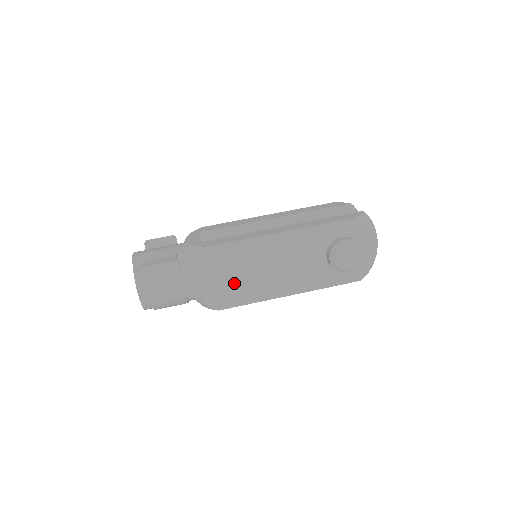
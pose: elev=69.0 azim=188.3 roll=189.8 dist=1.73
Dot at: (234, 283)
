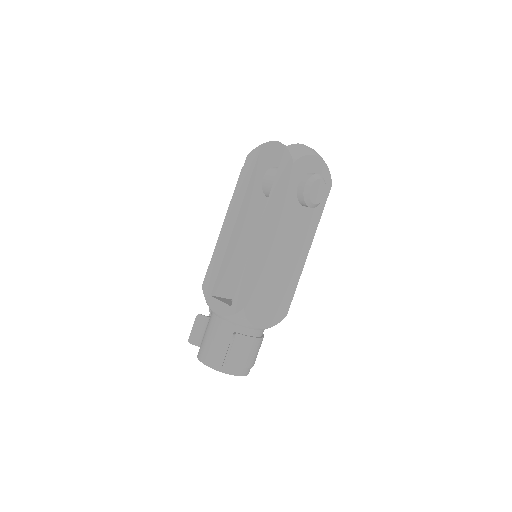
Dot at: (278, 295)
